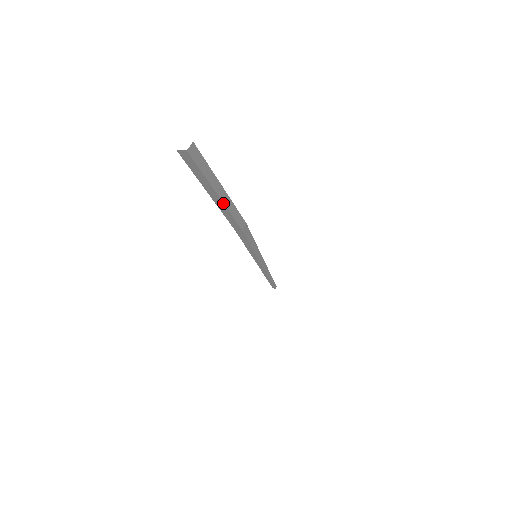
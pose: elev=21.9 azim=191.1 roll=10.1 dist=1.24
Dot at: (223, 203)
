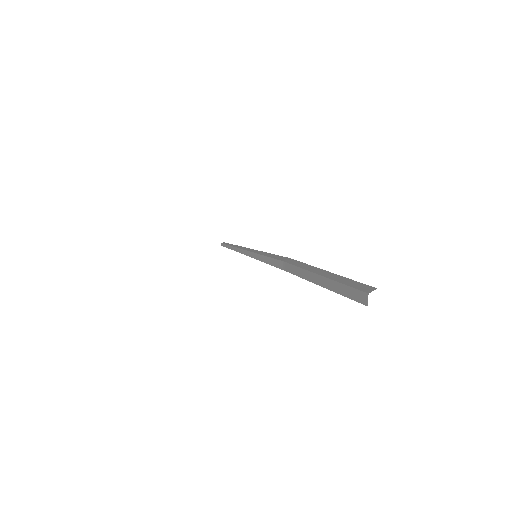
Dot at: occluded
